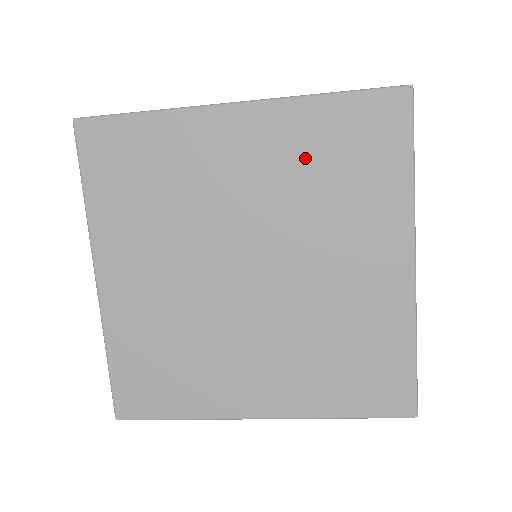
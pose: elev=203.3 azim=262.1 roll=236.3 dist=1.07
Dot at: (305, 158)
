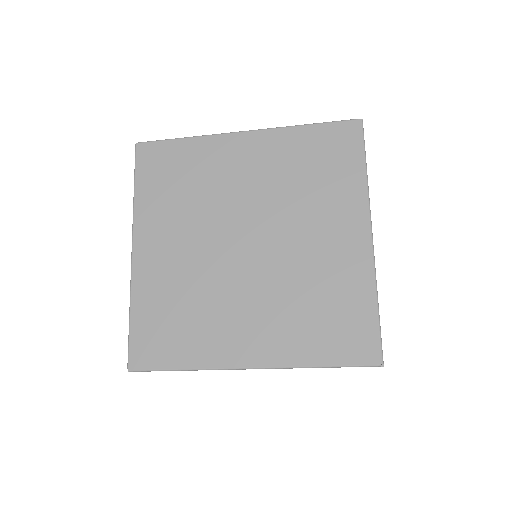
Dot at: (290, 164)
